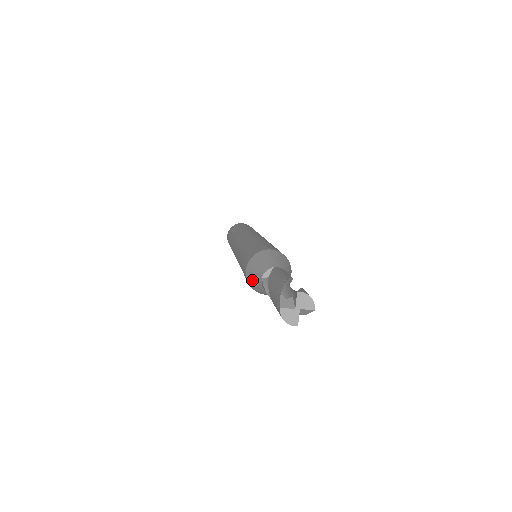
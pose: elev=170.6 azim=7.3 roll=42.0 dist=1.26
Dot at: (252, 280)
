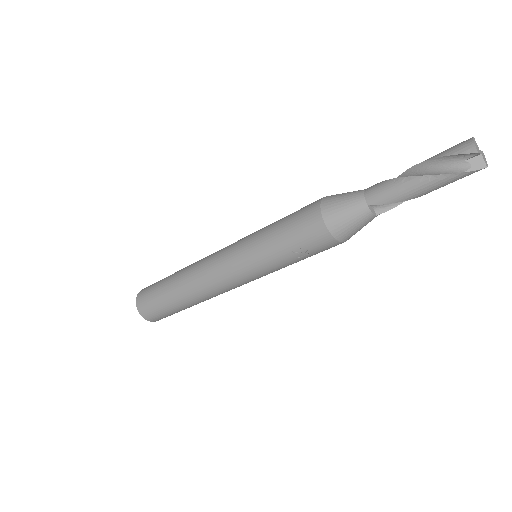
Dot at: (340, 194)
